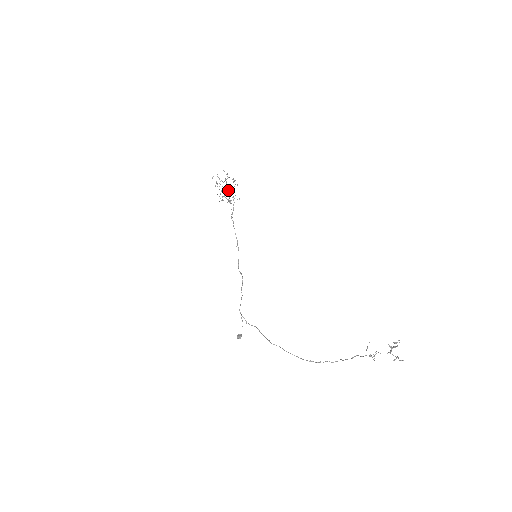
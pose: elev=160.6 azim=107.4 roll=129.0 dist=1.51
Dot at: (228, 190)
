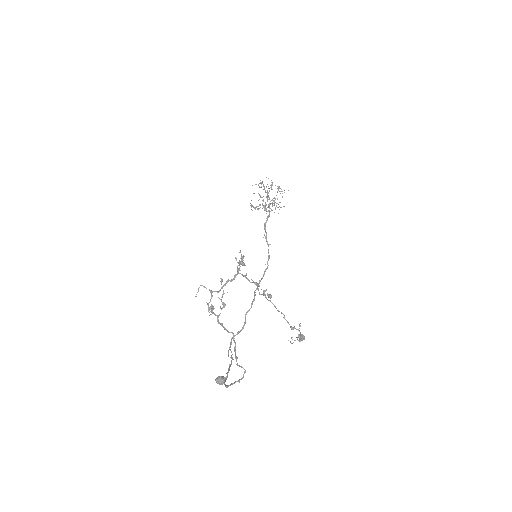
Dot at: (266, 197)
